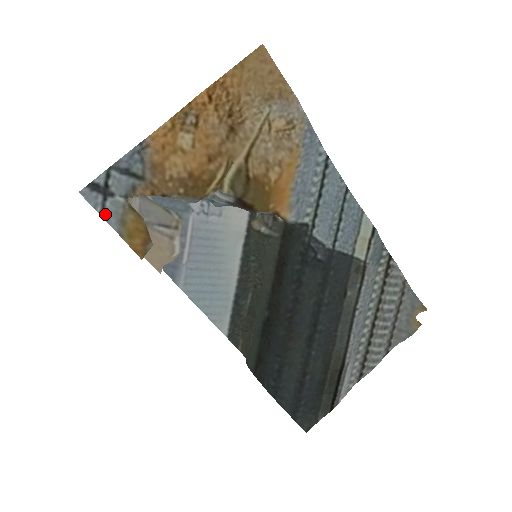
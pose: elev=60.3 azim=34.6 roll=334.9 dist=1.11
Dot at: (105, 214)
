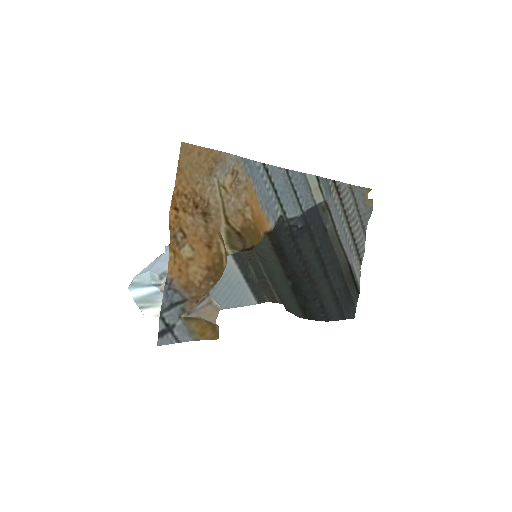
Dot at: (179, 340)
